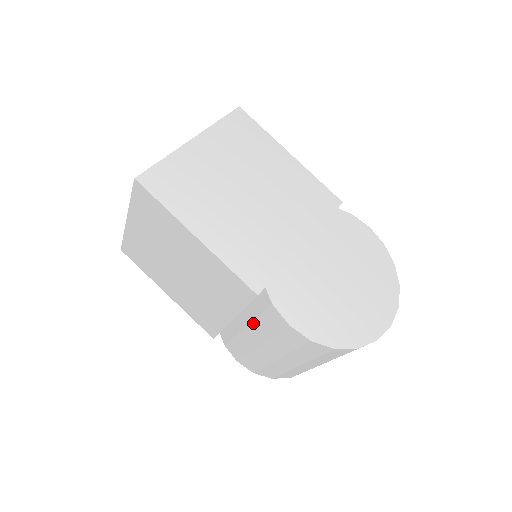
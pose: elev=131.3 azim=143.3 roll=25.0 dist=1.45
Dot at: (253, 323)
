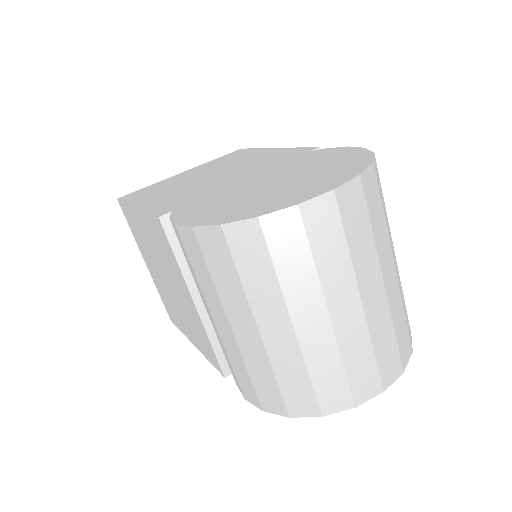
Dot at: (196, 284)
